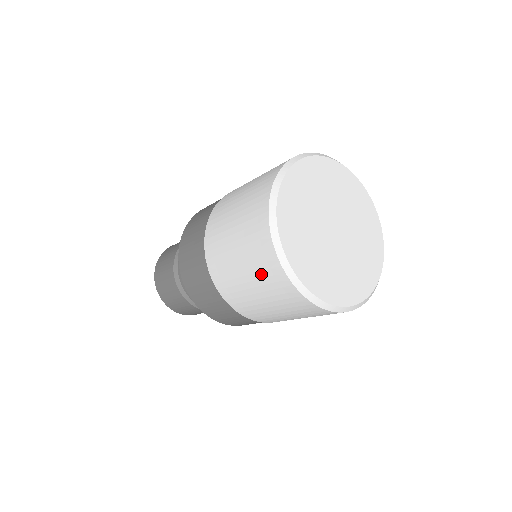
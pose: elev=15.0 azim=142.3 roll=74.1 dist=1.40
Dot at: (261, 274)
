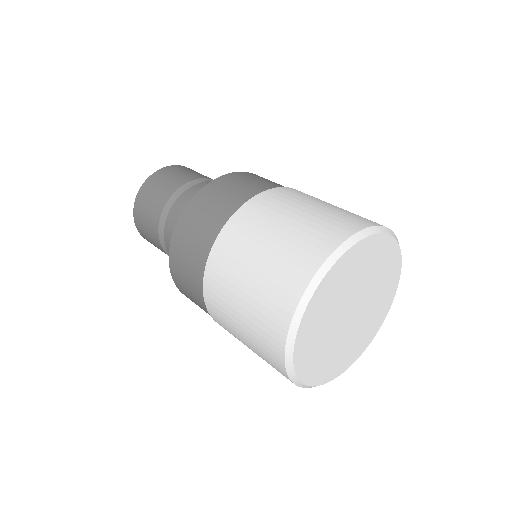
Dot at: (260, 348)
